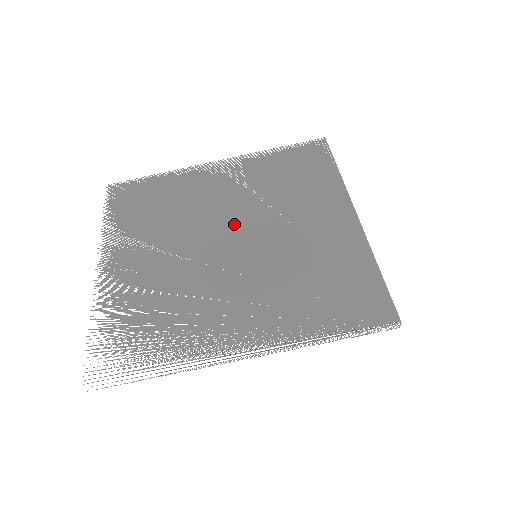
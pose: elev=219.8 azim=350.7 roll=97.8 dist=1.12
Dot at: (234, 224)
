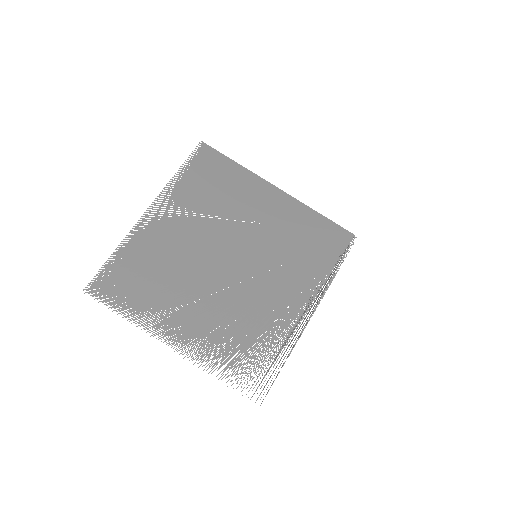
Dot at: (219, 247)
